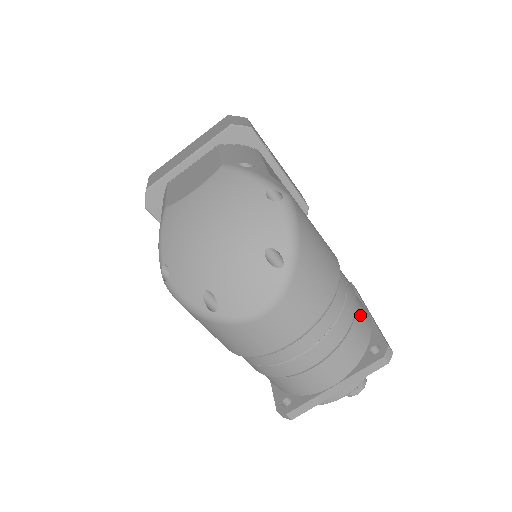
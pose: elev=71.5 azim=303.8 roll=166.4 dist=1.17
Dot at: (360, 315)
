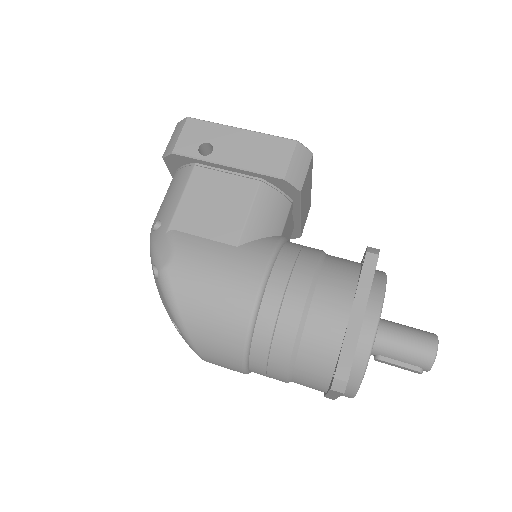
Dot at: (313, 335)
